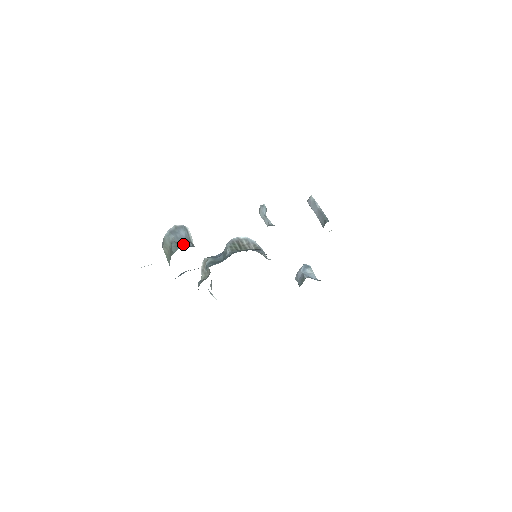
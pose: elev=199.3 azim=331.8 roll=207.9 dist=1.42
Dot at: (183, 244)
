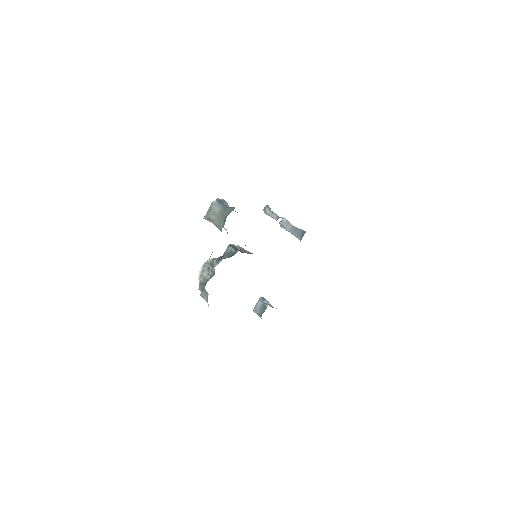
Dot at: (233, 210)
